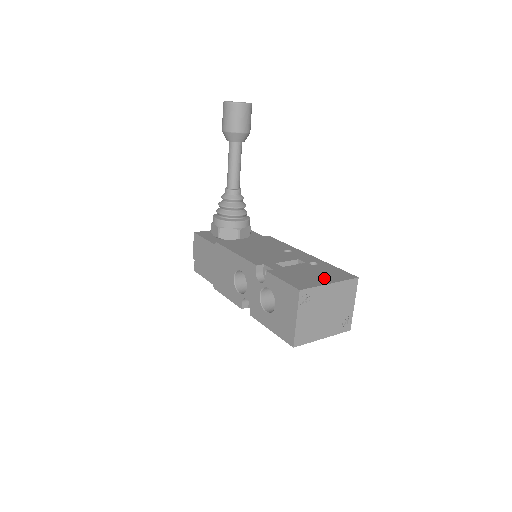
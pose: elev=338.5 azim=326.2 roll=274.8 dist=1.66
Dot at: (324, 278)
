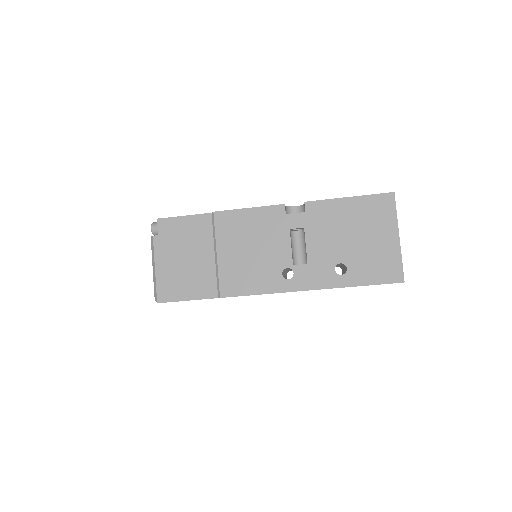
Dot at: occluded
